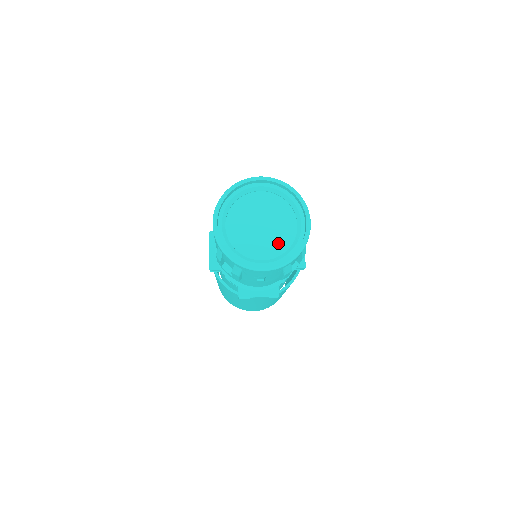
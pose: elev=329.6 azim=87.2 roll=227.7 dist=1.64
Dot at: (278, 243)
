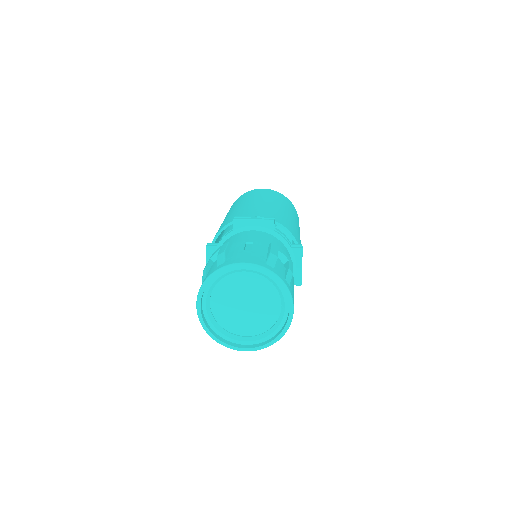
Dot at: (261, 322)
